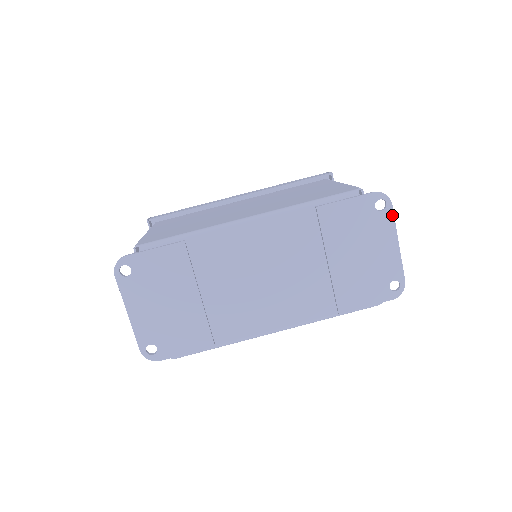
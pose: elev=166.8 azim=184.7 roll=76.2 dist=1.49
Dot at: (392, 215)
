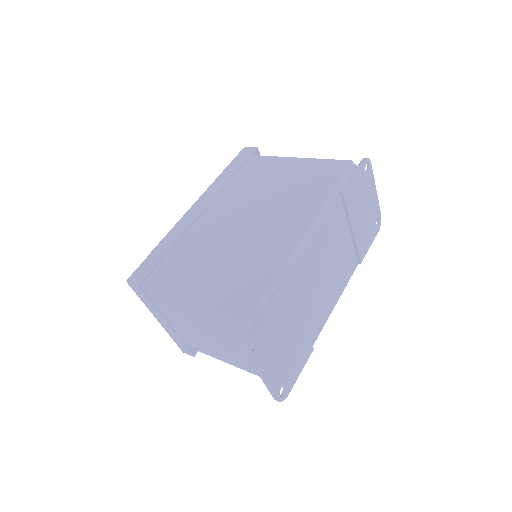
Dot at: (372, 172)
